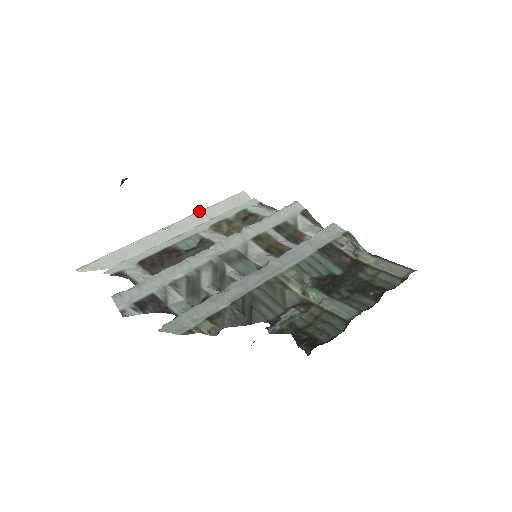
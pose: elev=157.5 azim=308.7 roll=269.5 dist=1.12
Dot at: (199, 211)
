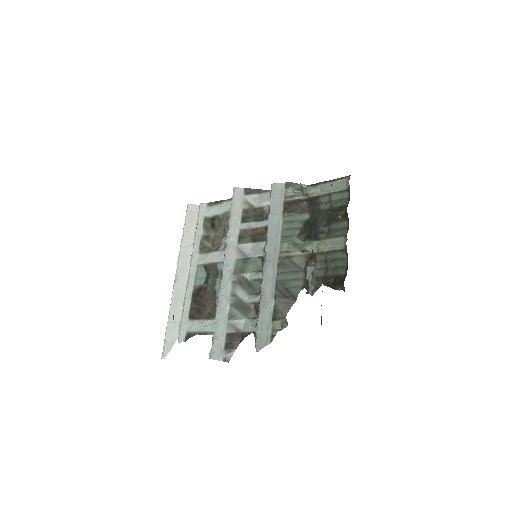
Dot at: (180, 248)
